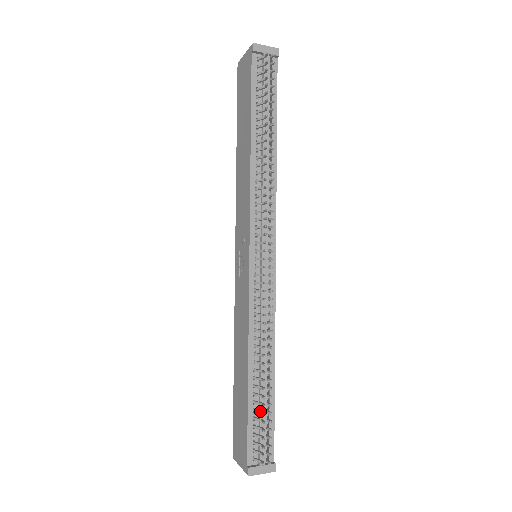
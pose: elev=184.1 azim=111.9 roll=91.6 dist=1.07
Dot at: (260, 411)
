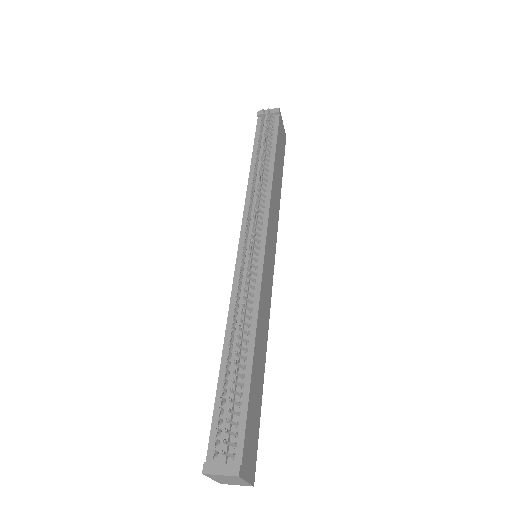
Dot at: (224, 390)
